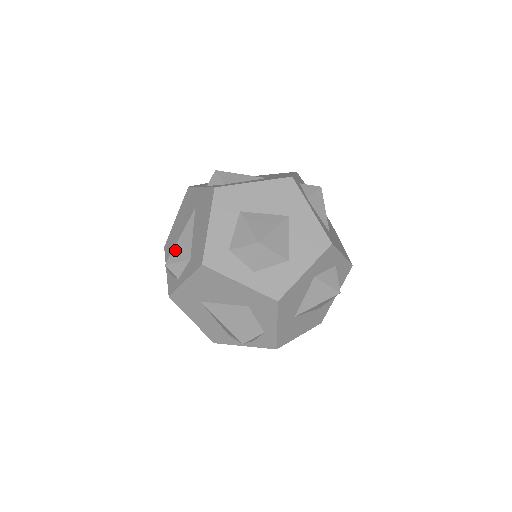
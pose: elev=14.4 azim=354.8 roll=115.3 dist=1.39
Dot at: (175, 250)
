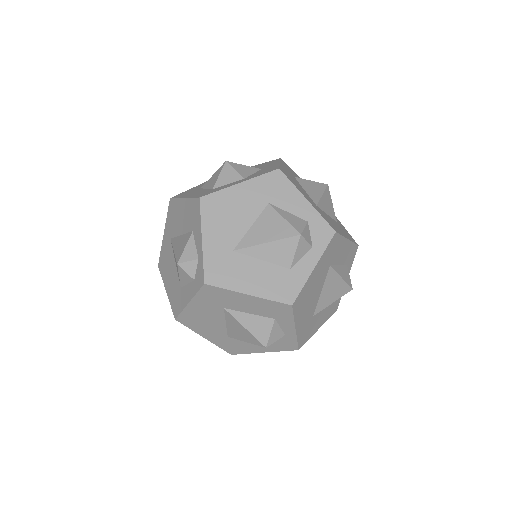
Dot at: (177, 253)
